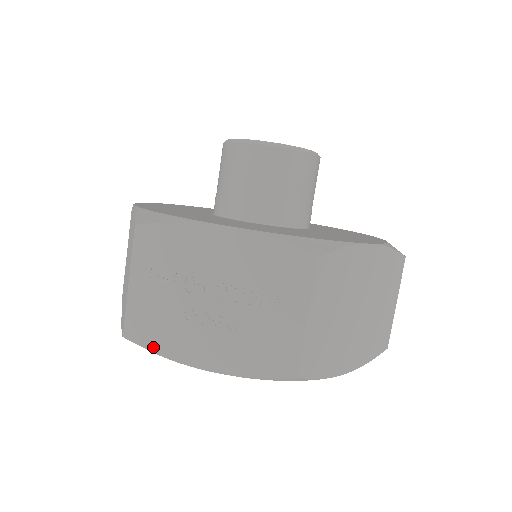
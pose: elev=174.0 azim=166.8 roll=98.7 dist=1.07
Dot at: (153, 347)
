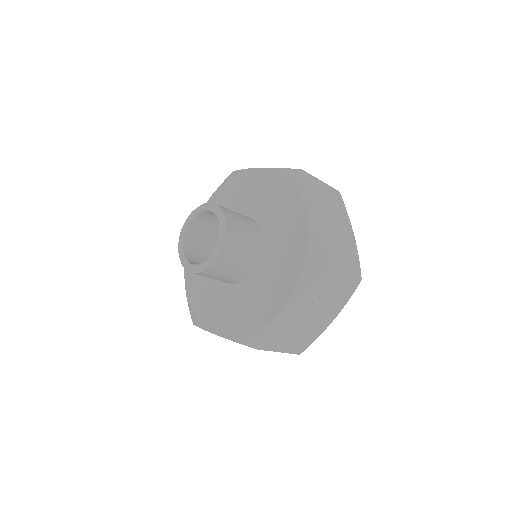
Dot at: (312, 342)
